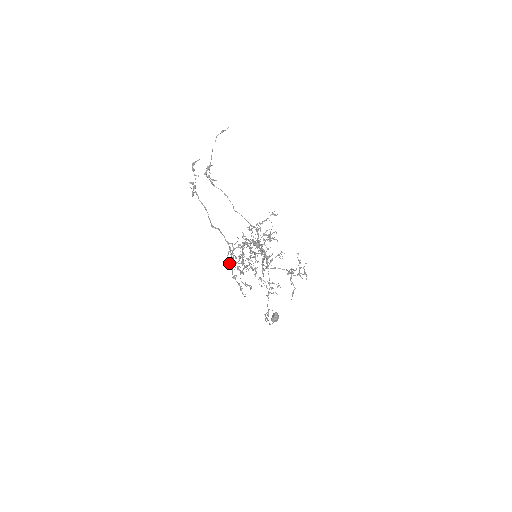
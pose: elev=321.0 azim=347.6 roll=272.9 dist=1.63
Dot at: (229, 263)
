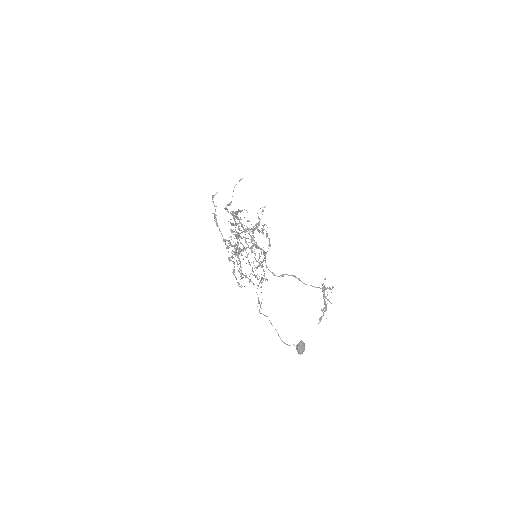
Dot at: (228, 259)
